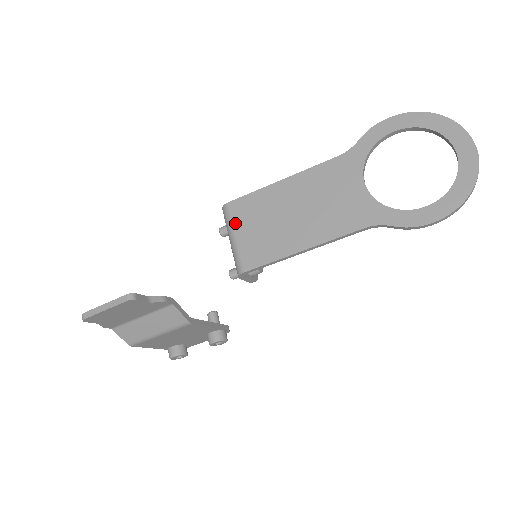
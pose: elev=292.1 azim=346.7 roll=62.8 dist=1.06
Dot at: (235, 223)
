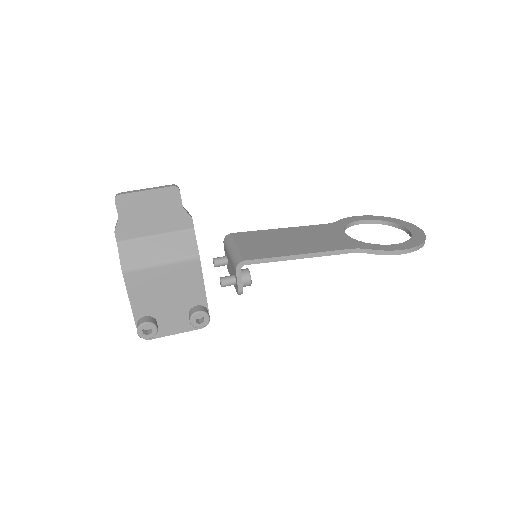
Dot at: (238, 241)
